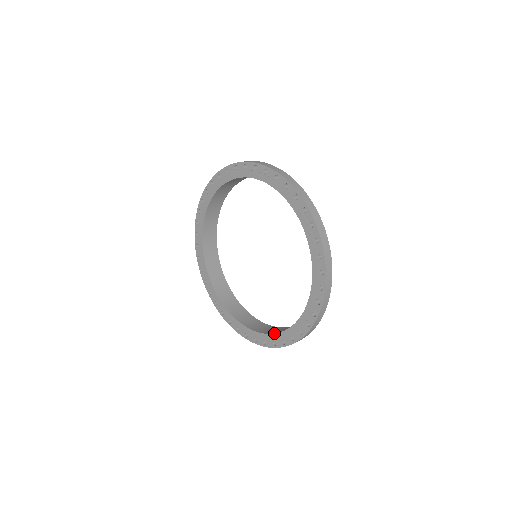
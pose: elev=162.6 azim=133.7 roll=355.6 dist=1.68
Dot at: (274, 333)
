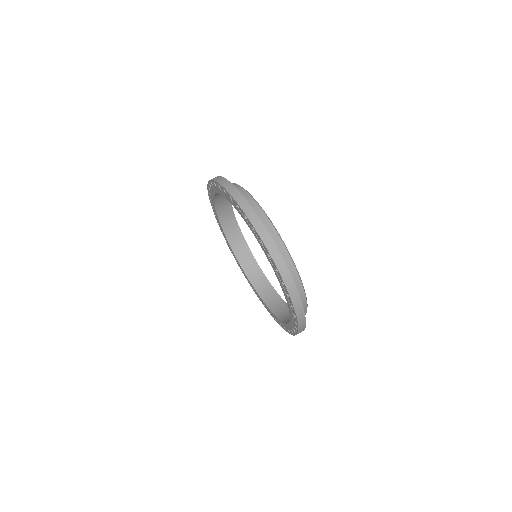
Dot at: (255, 289)
